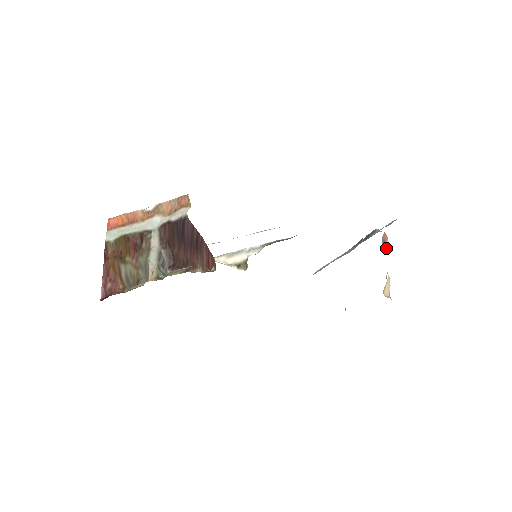
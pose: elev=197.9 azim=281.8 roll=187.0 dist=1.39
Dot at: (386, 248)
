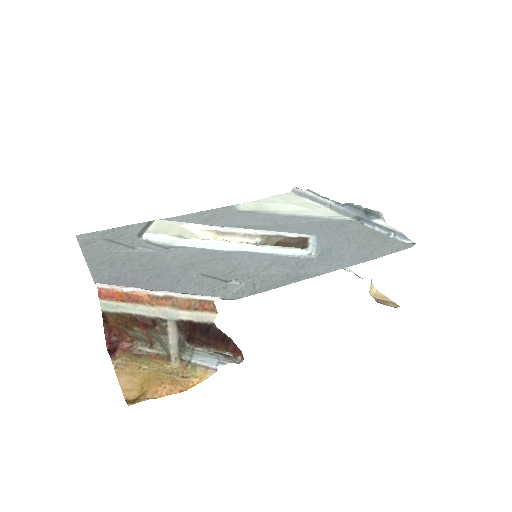
Dot at: occluded
